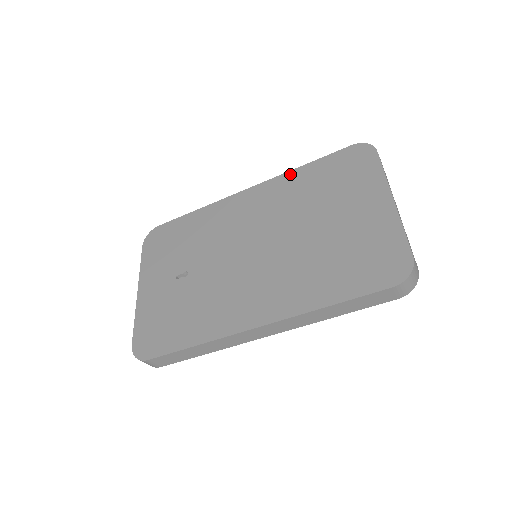
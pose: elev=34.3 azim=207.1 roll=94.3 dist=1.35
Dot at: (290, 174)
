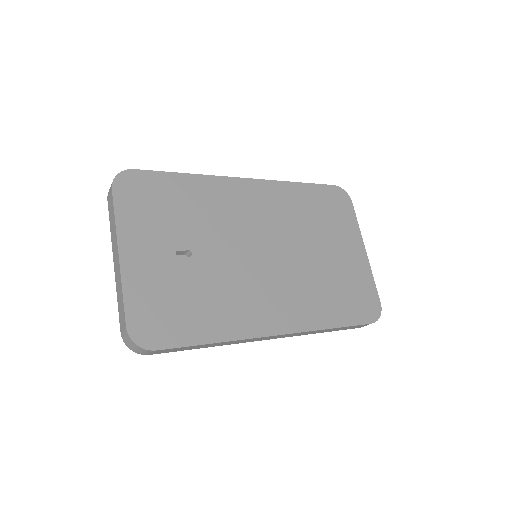
Dot at: (288, 185)
